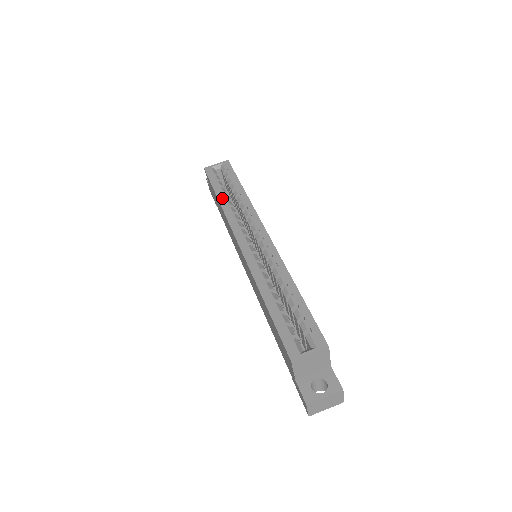
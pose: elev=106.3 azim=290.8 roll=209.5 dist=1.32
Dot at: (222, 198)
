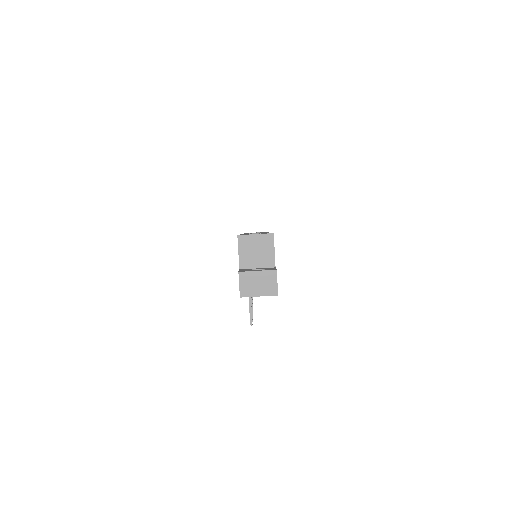
Dot at: occluded
